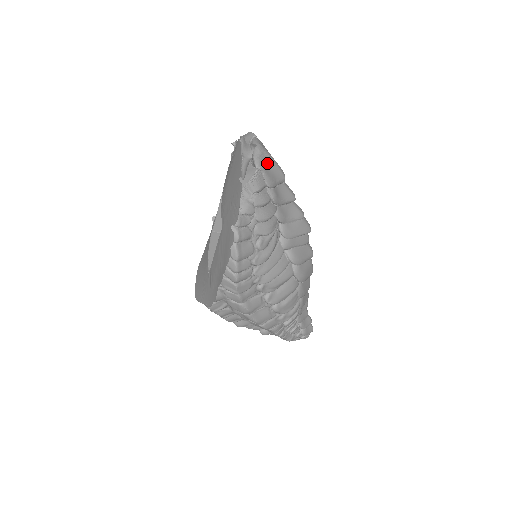
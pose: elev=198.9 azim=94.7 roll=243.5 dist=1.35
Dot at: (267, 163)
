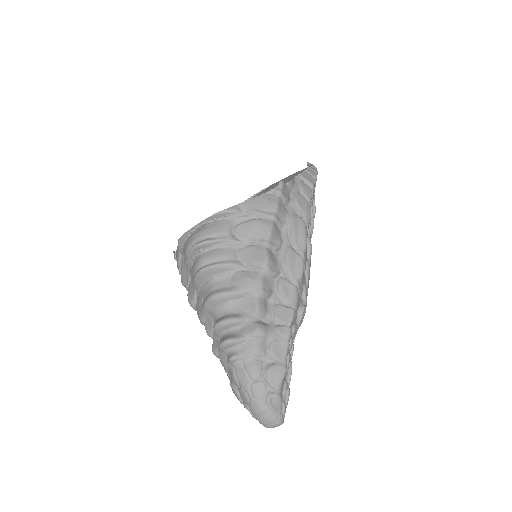
Dot at: occluded
